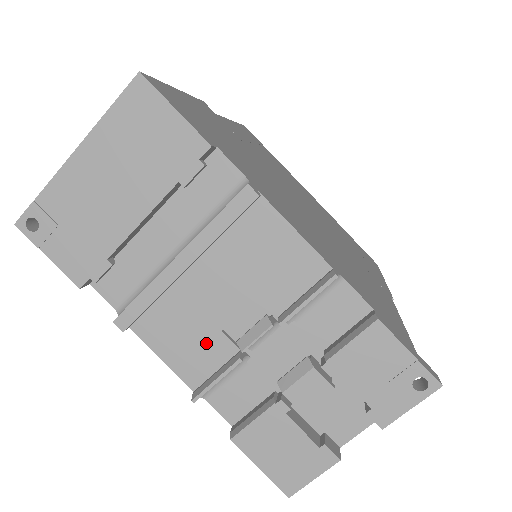
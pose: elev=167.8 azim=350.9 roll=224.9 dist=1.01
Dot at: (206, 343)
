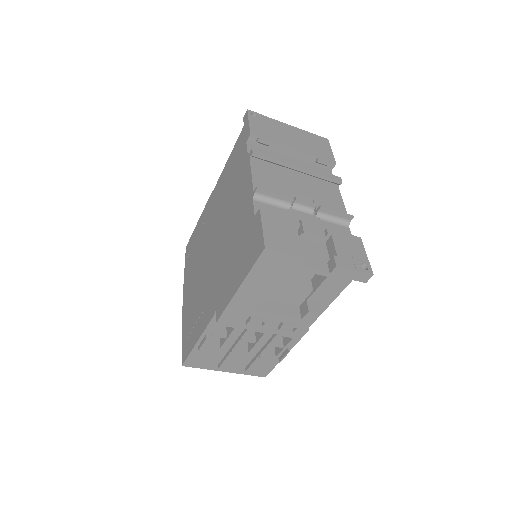
Dot at: (278, 189)
